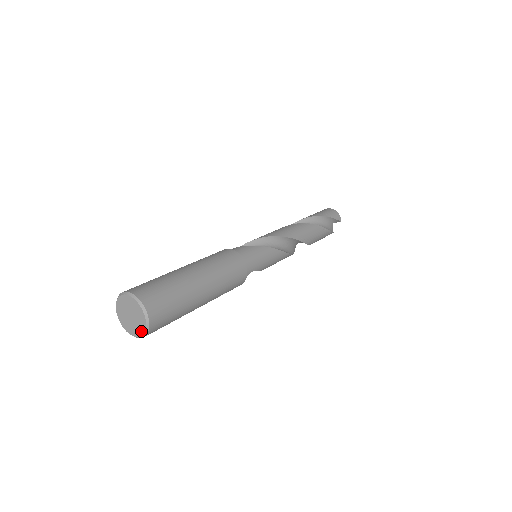
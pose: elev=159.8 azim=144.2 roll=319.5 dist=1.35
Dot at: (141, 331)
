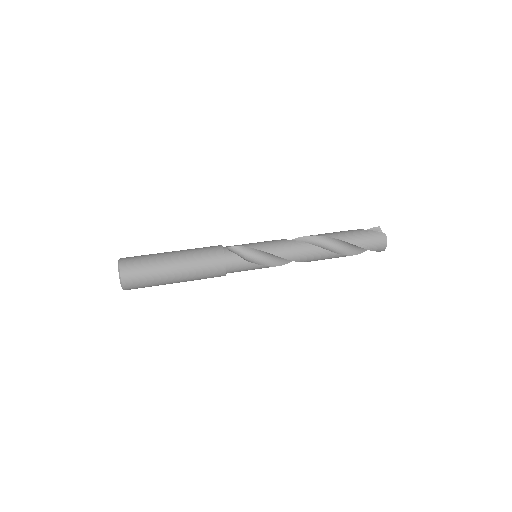
Dot at: occluded
